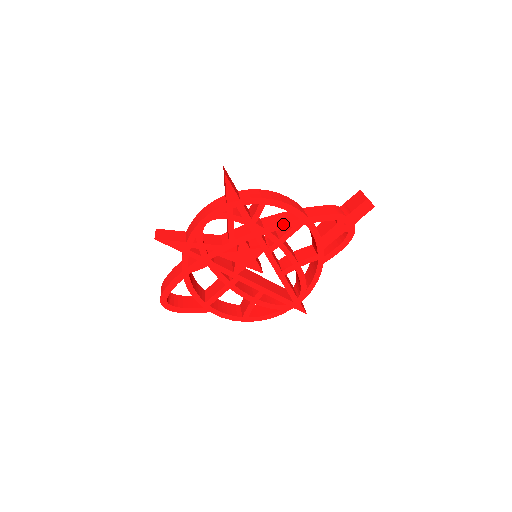
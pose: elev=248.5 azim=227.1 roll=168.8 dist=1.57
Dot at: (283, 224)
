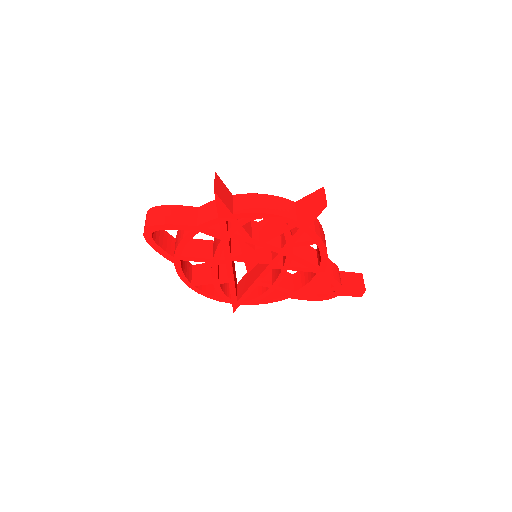
Dot at: (306, 262)
